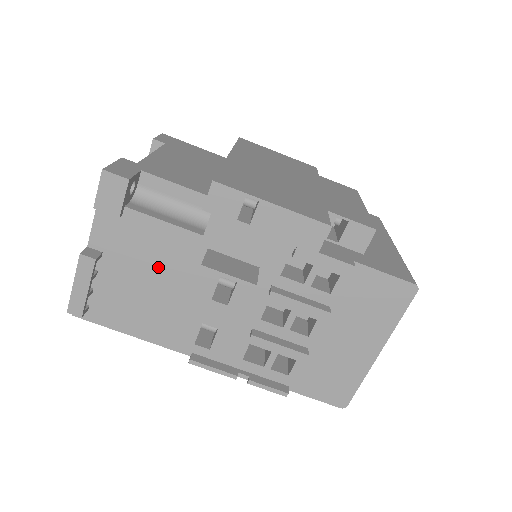
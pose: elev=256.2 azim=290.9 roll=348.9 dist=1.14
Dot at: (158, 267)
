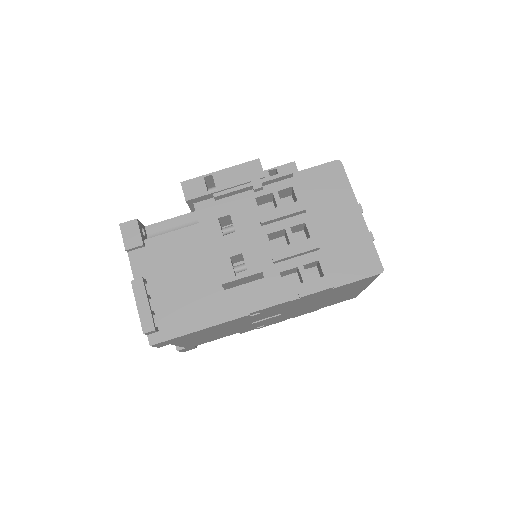
Dot at: (186, 263)
